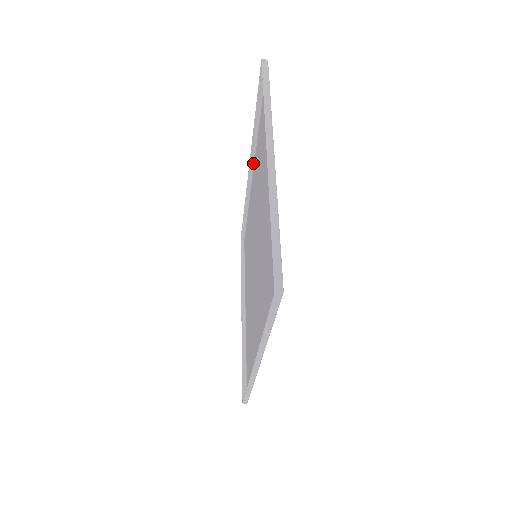
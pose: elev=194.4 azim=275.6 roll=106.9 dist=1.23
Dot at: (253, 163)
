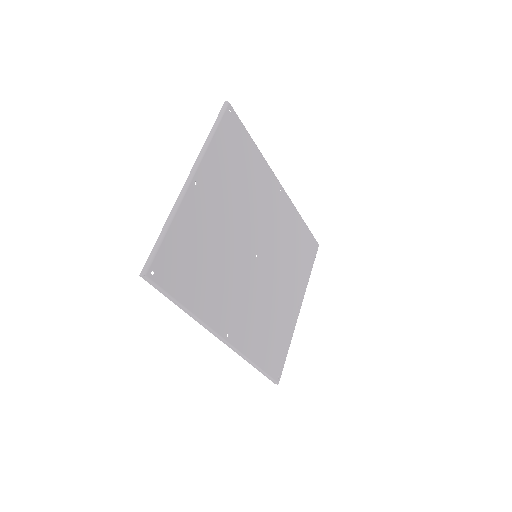
Dot at: (276, 178)
